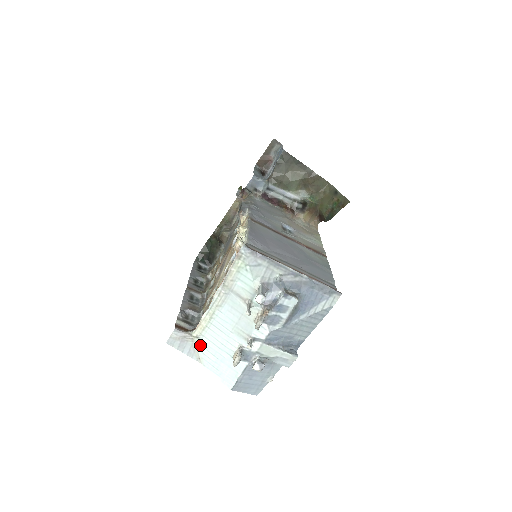
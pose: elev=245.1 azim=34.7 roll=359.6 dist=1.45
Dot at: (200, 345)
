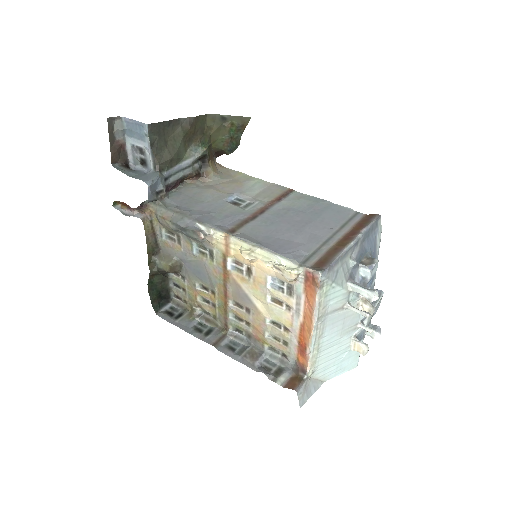
Dot at: (318, 374)
